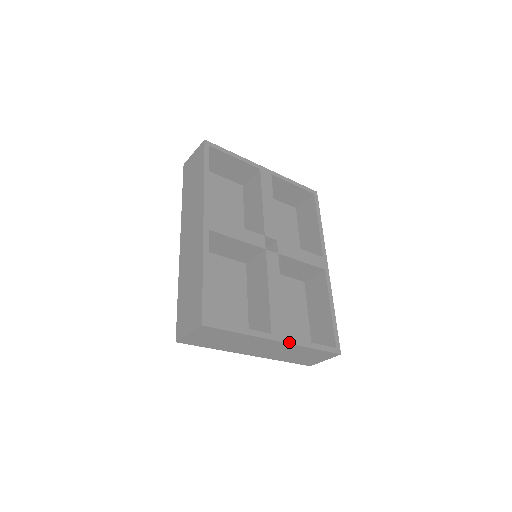
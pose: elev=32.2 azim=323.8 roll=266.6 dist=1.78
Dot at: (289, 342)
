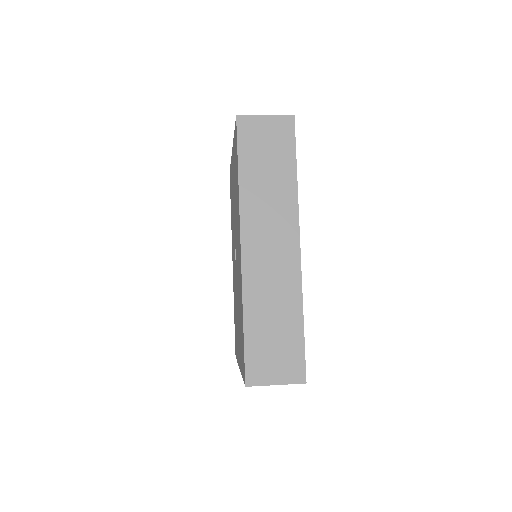
Dot at: occluded
